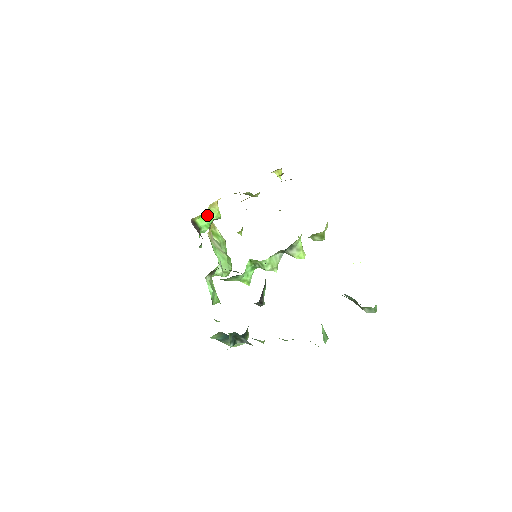
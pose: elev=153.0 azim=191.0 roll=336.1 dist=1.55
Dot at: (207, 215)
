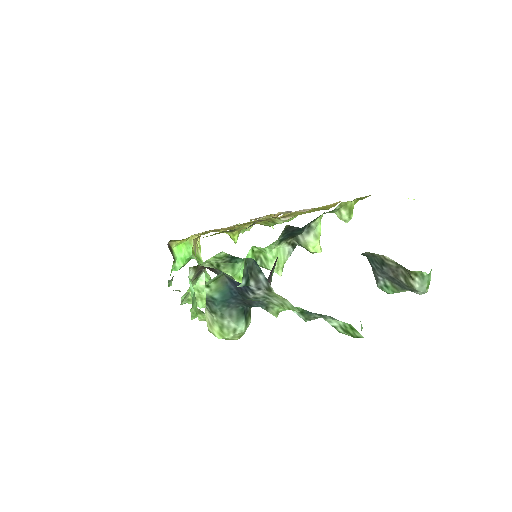
Dot at: (186, 247)
